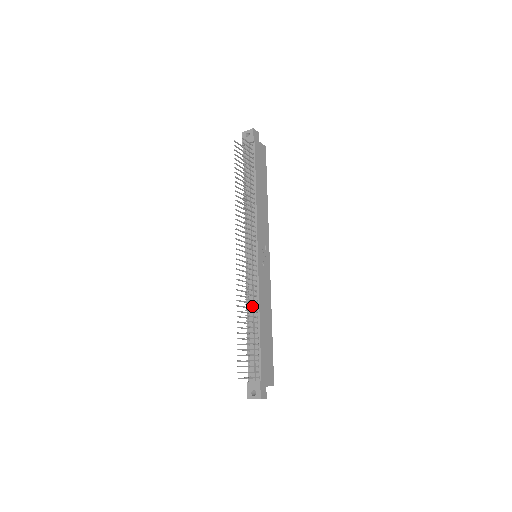
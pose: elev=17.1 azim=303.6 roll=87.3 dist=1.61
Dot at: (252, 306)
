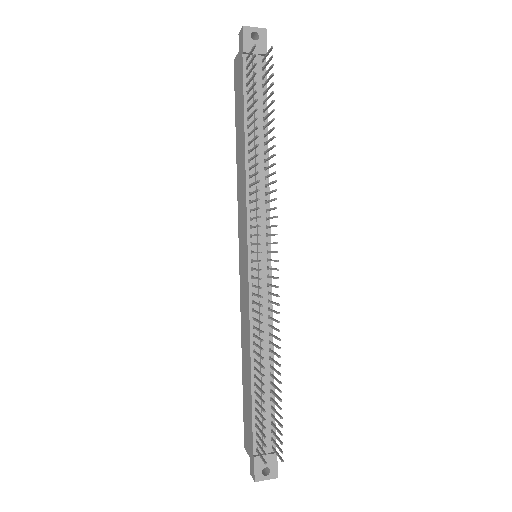
Dot at: (273, 345)
